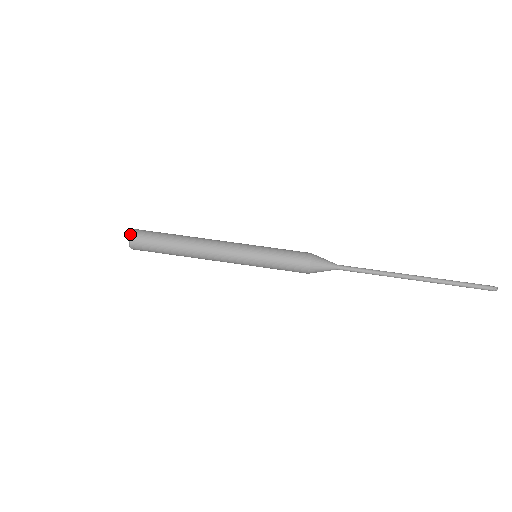
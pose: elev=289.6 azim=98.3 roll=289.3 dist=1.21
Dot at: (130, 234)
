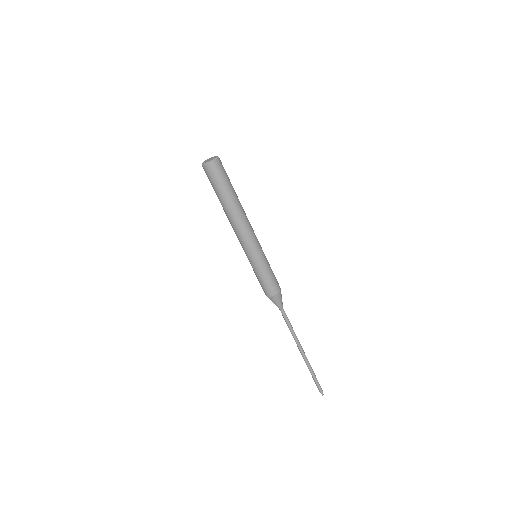
Dot at: (206, 164)
